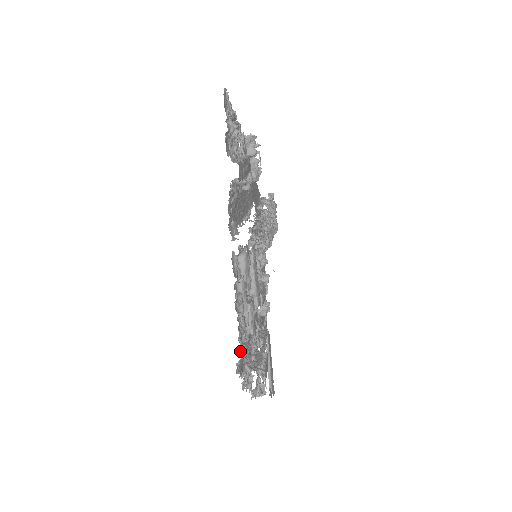
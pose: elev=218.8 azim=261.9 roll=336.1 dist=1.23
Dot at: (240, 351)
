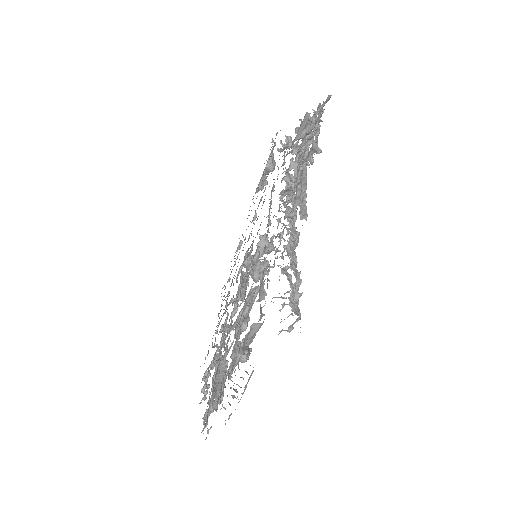
Dot at: (213, 405)
